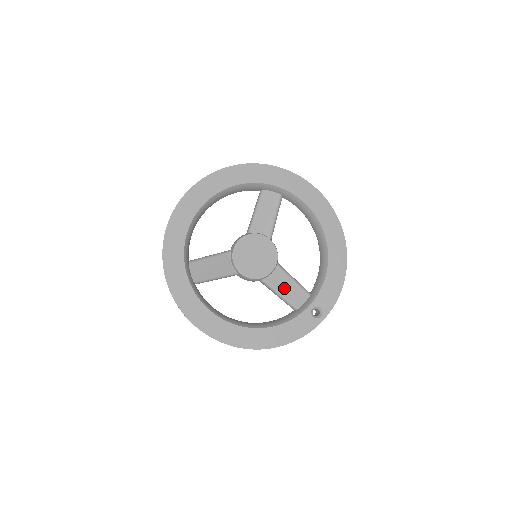
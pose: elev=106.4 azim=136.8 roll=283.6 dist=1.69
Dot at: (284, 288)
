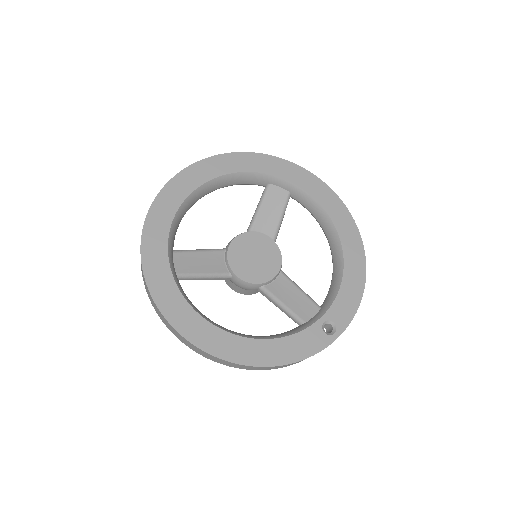
Dot at: (288, 298)
